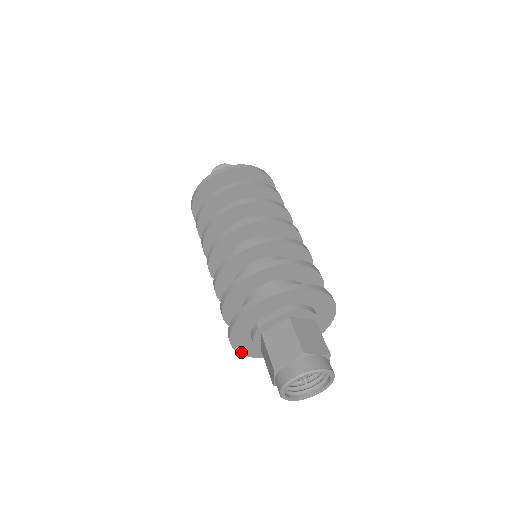
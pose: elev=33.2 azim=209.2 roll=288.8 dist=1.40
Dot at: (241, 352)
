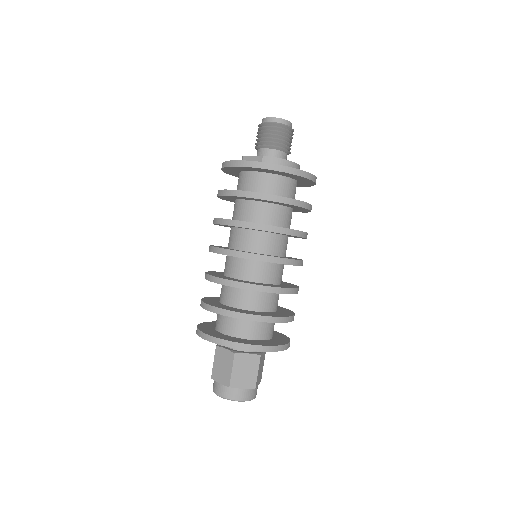
Dot at: occluded
